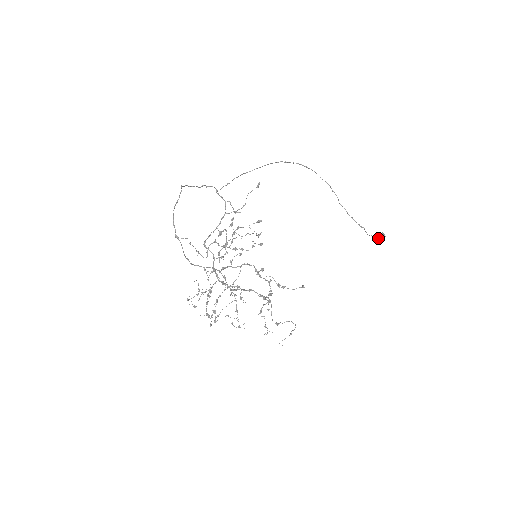
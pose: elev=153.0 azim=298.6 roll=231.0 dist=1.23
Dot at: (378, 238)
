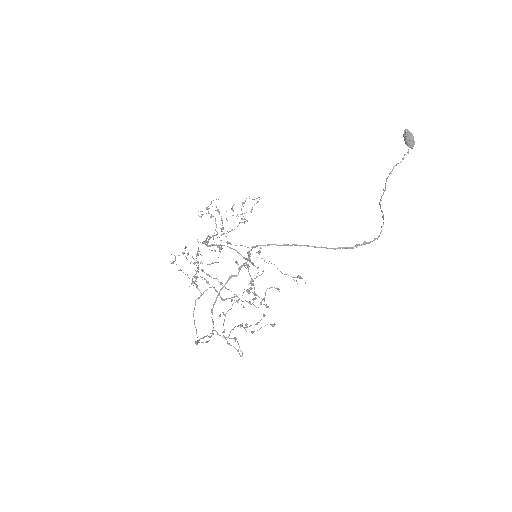
Dot at: (405, 142)
